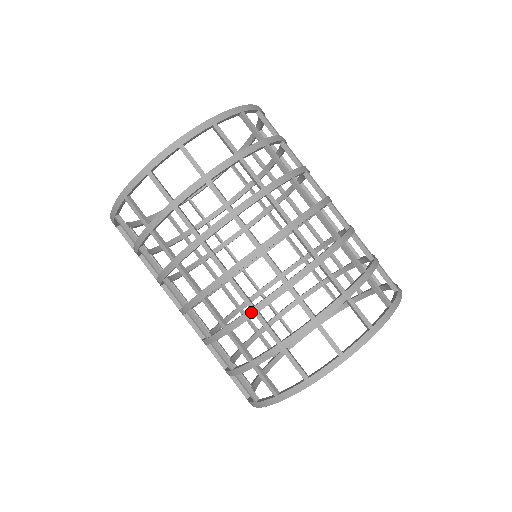
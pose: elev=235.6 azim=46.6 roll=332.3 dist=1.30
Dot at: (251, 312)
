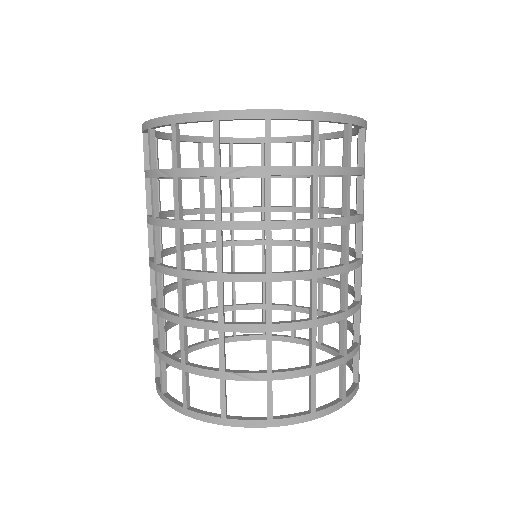
Dot at: (265, 327)
